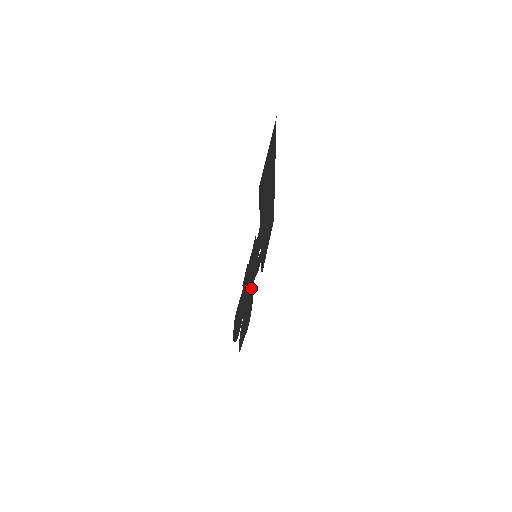
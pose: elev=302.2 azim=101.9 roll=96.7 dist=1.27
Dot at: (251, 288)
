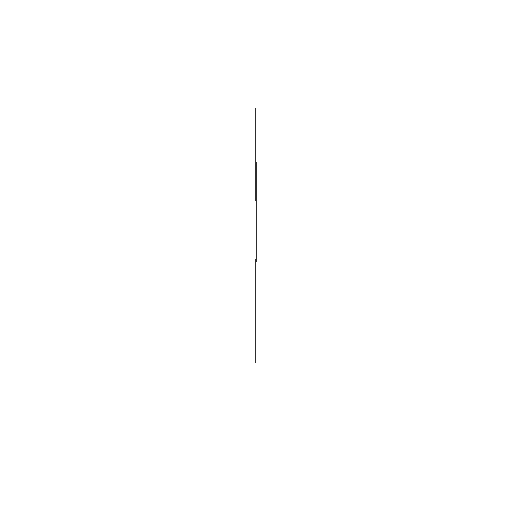
Dot at: occluded
